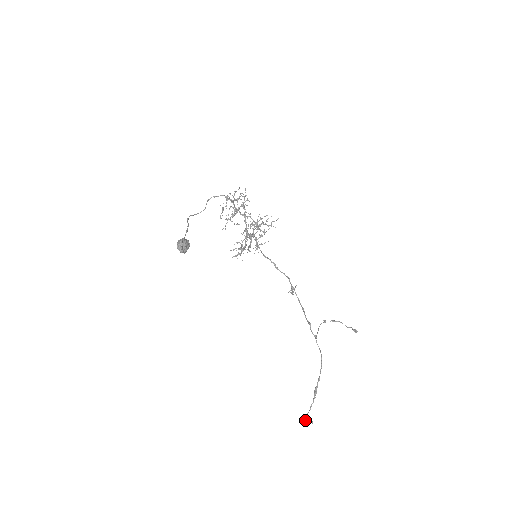
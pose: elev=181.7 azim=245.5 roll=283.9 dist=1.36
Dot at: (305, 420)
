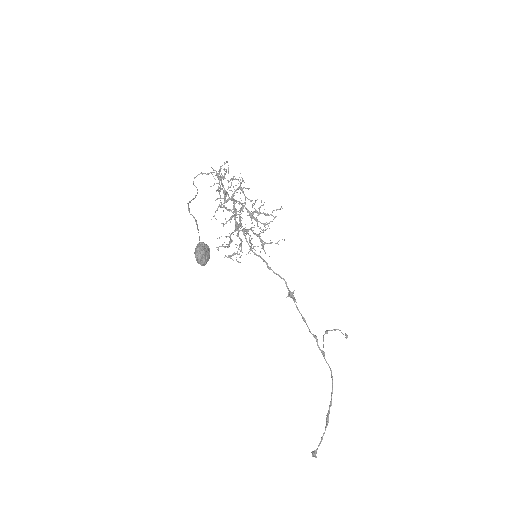
Dot at: occluded
